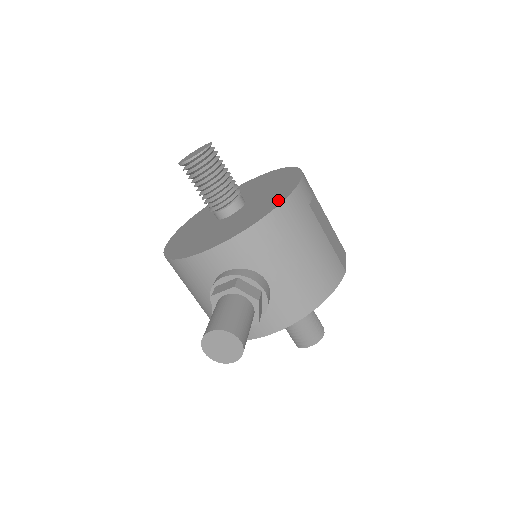
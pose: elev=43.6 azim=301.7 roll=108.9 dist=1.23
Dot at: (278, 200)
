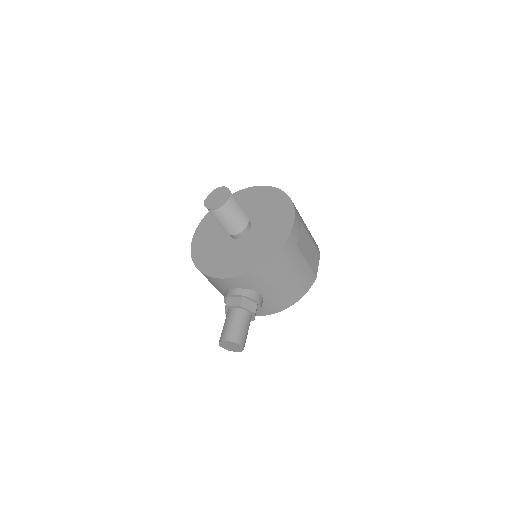
Dot at: (274, 248)
